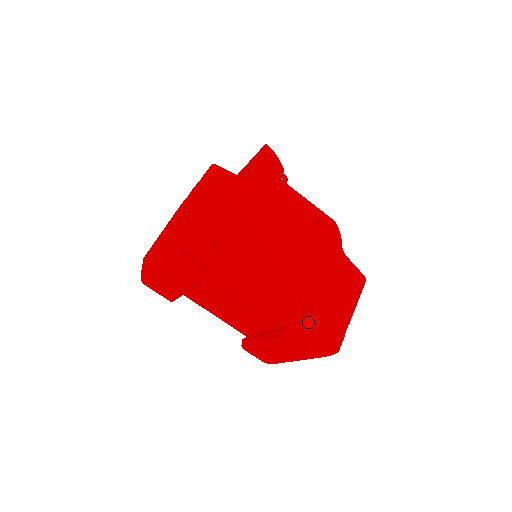
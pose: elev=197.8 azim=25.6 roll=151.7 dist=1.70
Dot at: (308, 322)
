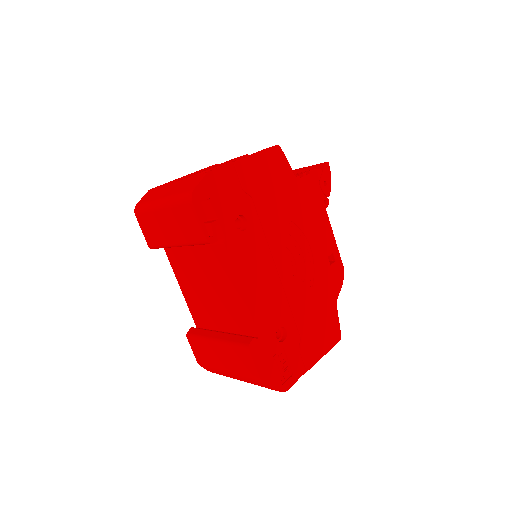
Dot at: (276, 346)
